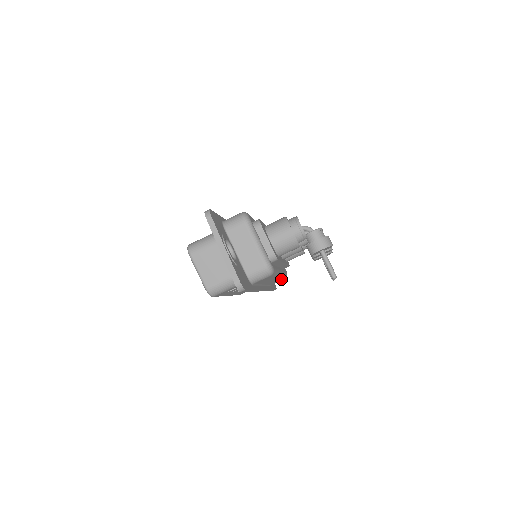
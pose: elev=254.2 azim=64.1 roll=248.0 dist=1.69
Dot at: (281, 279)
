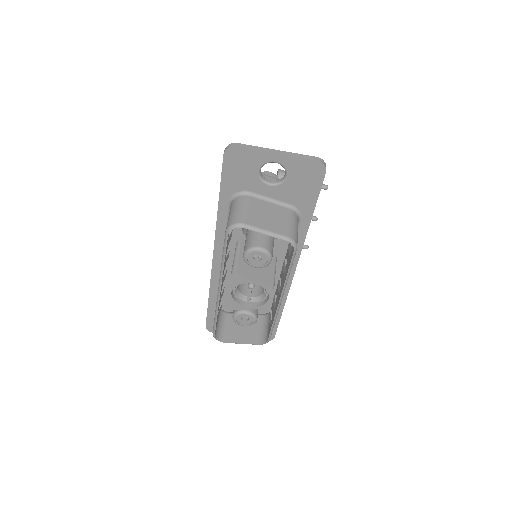
Dot at: occluded
